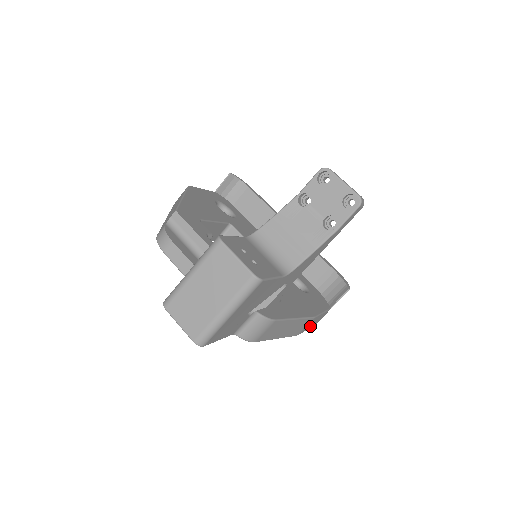
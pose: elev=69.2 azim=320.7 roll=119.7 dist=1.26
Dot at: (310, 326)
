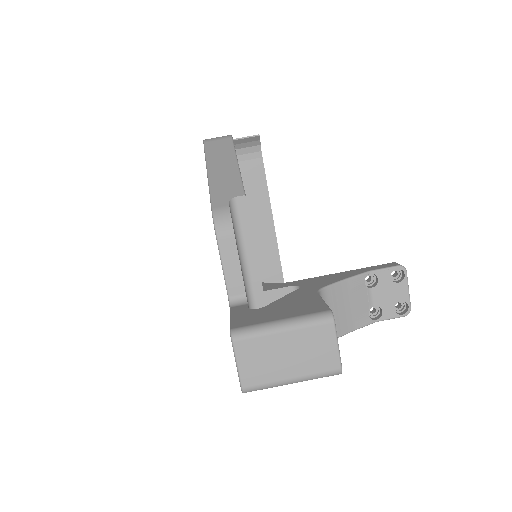
Dot at: occluded
